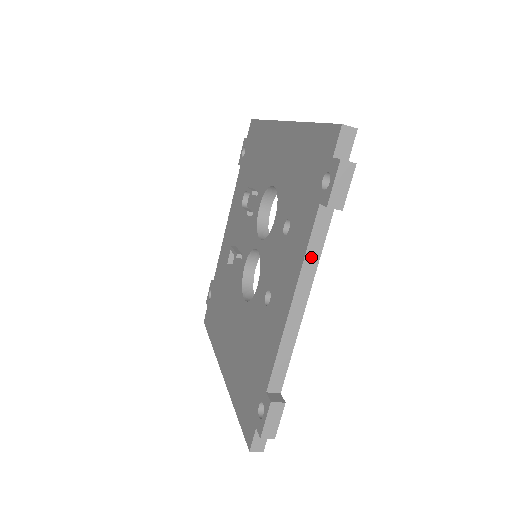
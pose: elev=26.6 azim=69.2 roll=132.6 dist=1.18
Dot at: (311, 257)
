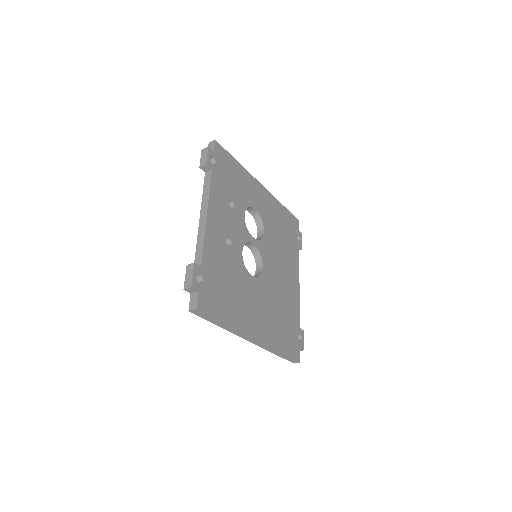
Dot at: (205, 194)
